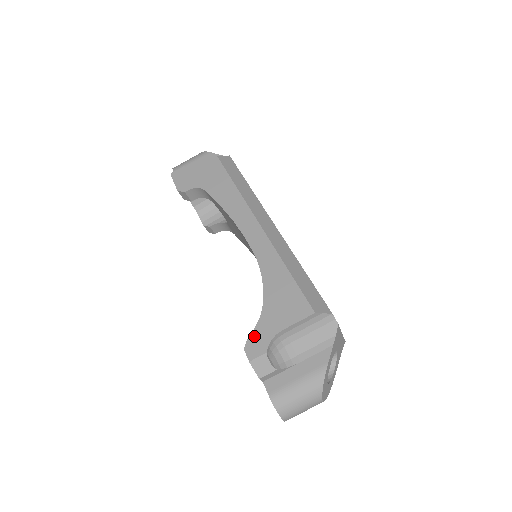
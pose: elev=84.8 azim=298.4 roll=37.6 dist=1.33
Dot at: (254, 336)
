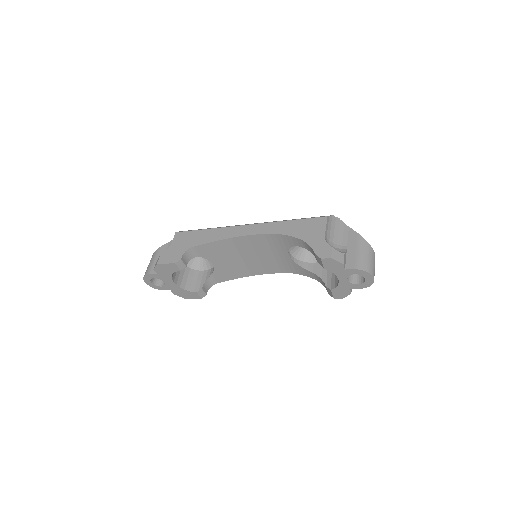
Dot at: (317, 250)
